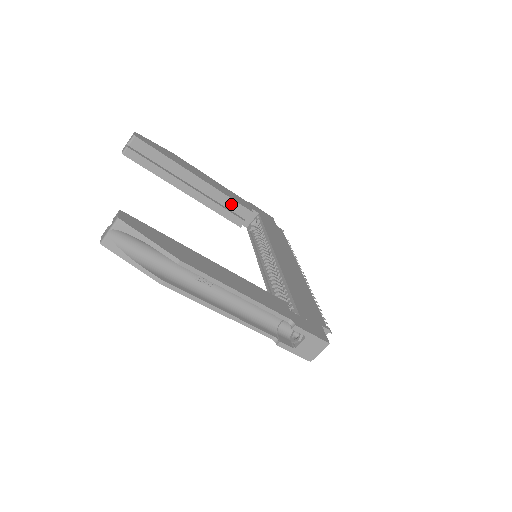
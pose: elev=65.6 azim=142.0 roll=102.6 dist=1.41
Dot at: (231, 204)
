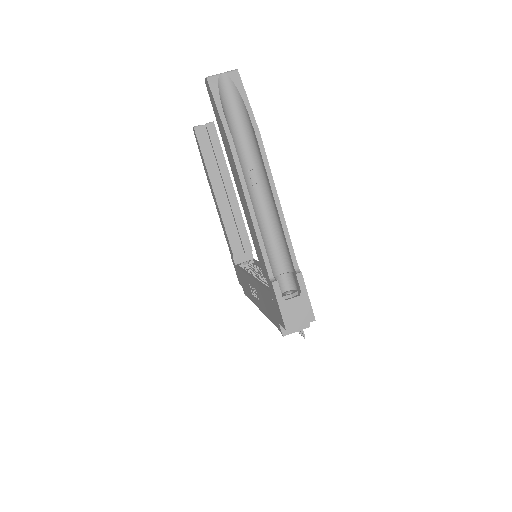
Dot at: (241, 230)
